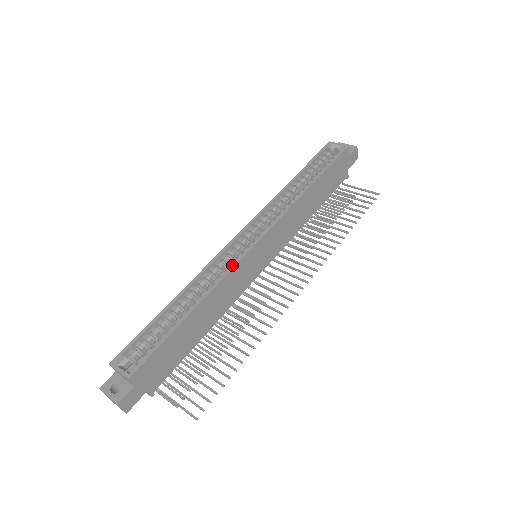
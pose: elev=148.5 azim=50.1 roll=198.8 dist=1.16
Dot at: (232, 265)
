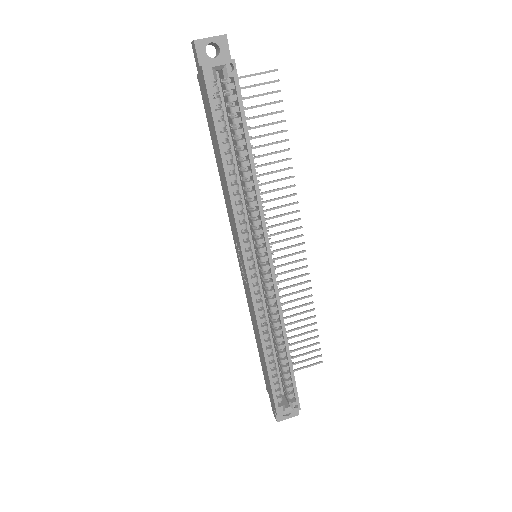
Dot at: (277, 299)
